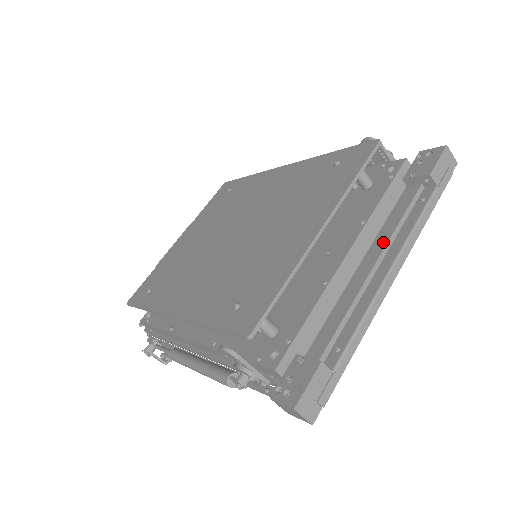
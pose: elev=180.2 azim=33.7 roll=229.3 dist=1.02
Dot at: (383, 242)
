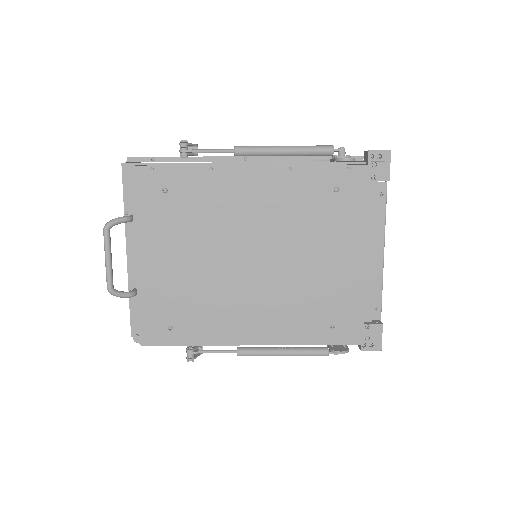
Dot at: (373, 235)
